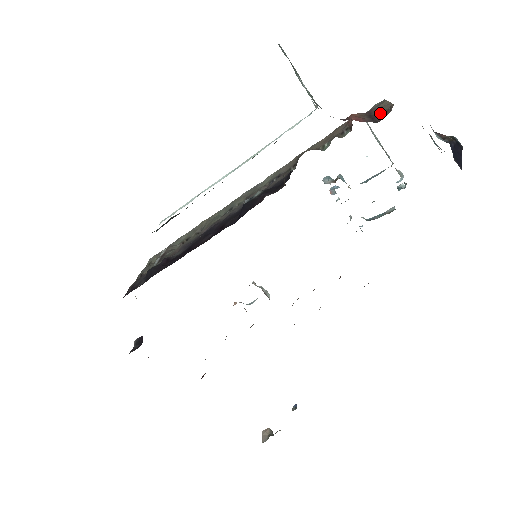
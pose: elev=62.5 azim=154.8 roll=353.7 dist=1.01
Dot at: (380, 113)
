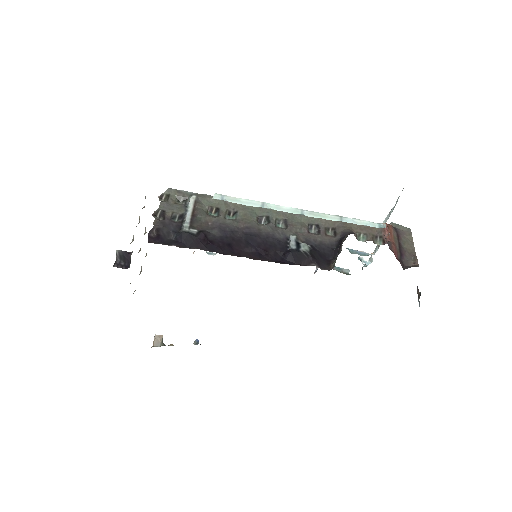
Dot at: (406, 251)
